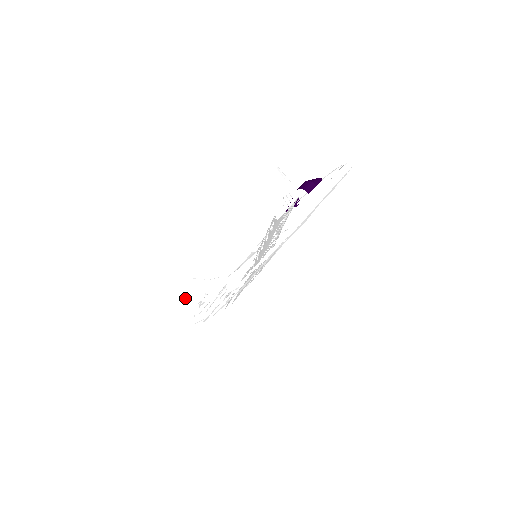
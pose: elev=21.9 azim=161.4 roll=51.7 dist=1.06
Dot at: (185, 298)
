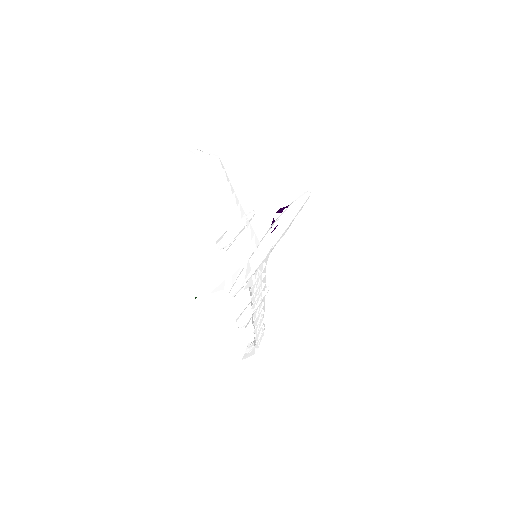
Dot at: occluded
